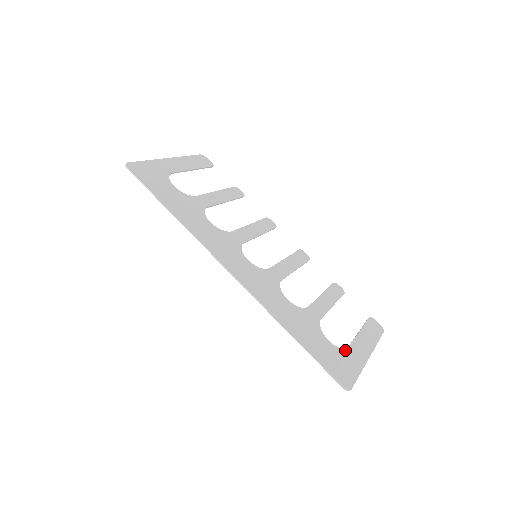
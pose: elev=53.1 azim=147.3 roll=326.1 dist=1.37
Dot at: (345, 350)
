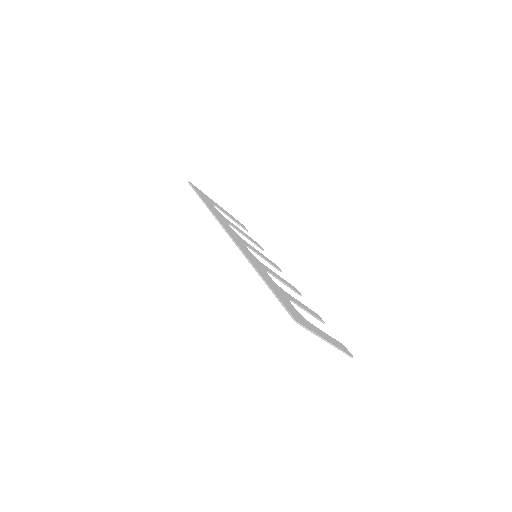
Dot at: (306, 320)
